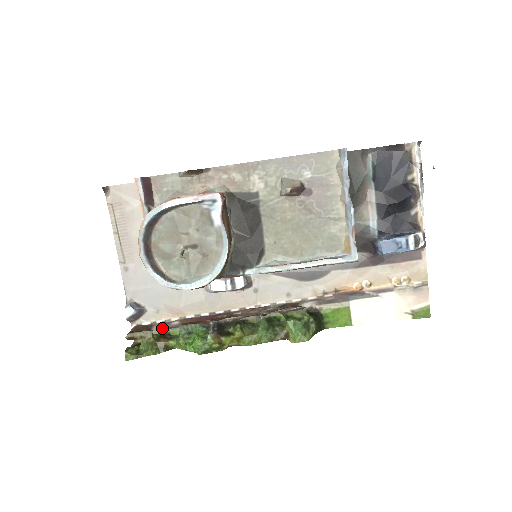
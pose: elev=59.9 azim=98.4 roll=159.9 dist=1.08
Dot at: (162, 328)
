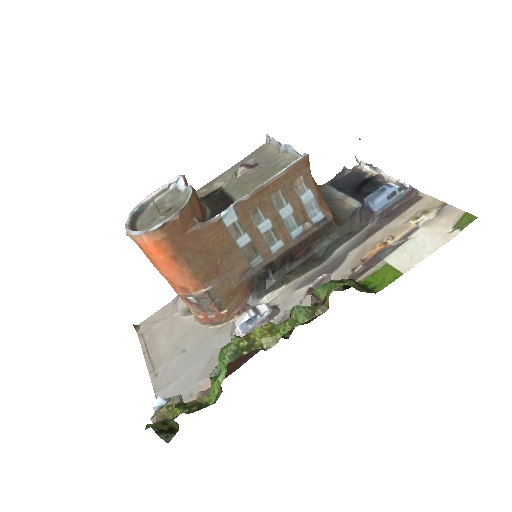
Dot at: occluded
